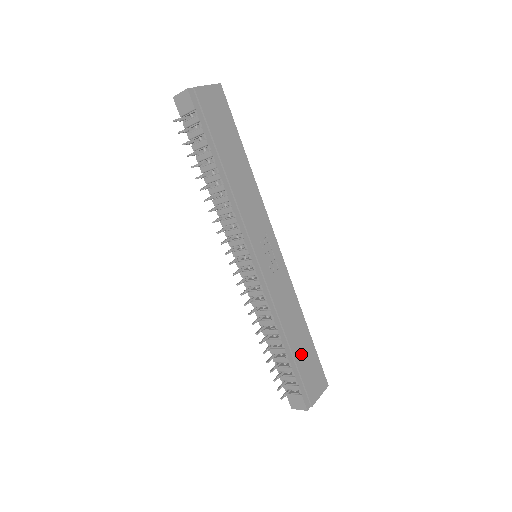
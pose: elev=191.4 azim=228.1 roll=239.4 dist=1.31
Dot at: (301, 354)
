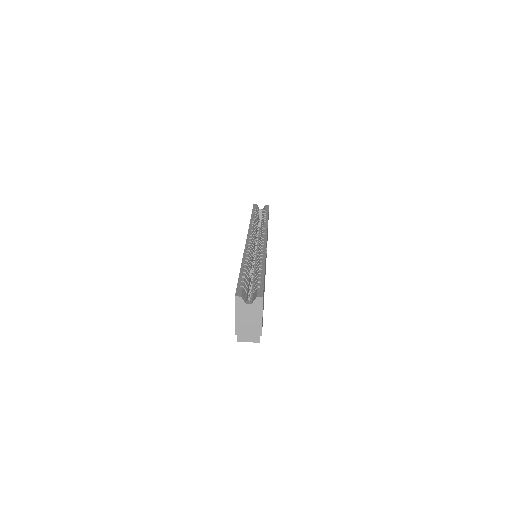
Dot at: occluded
